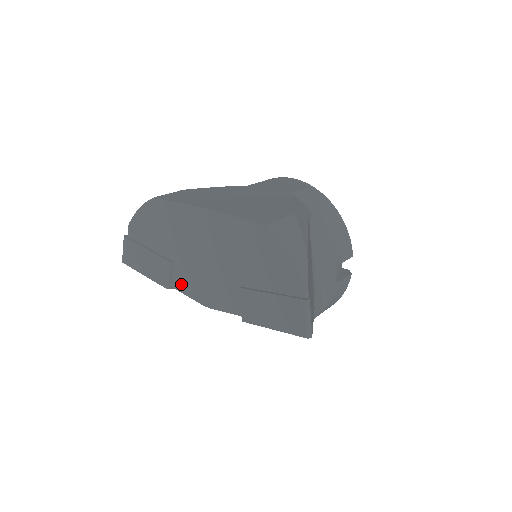
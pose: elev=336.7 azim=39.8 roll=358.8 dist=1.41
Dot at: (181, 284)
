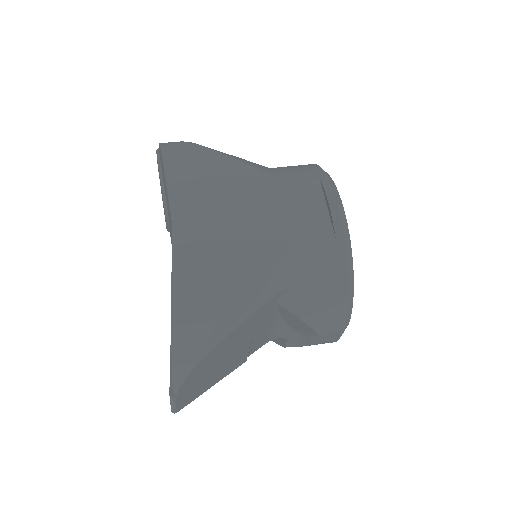
Dot at: (171, 240)
